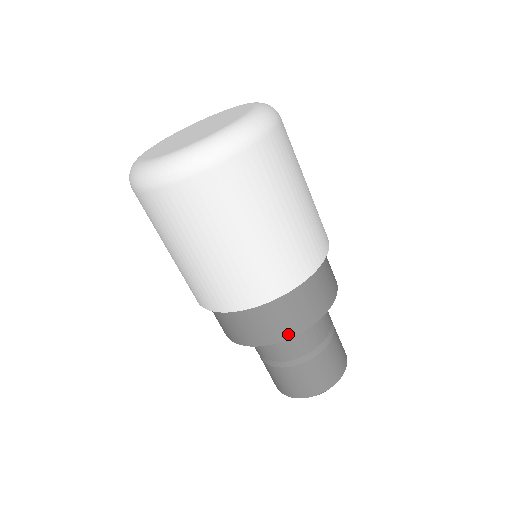
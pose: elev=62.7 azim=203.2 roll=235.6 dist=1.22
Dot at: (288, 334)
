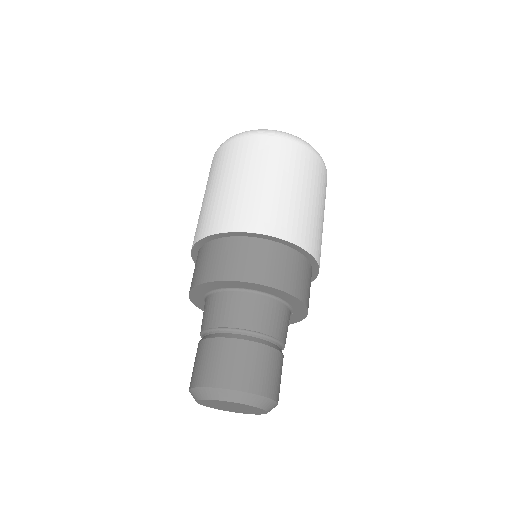
Dot at: (303, 297)
